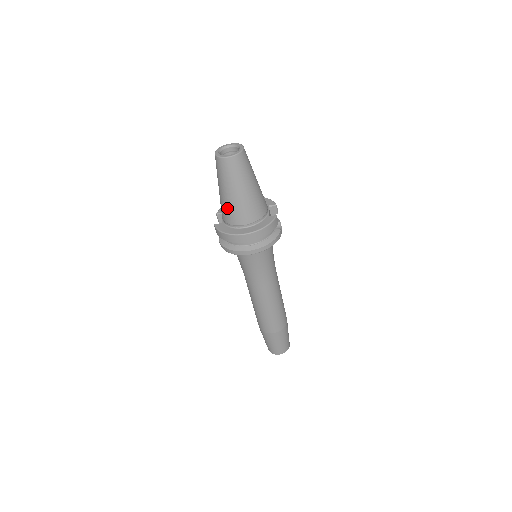
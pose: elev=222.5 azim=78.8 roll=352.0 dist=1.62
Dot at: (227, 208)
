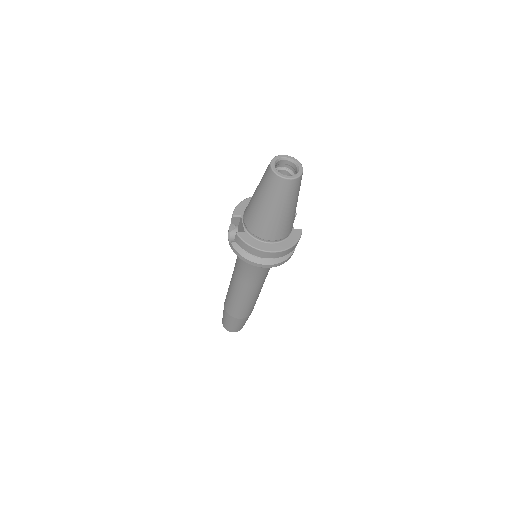
Dot at: (263, 223)
